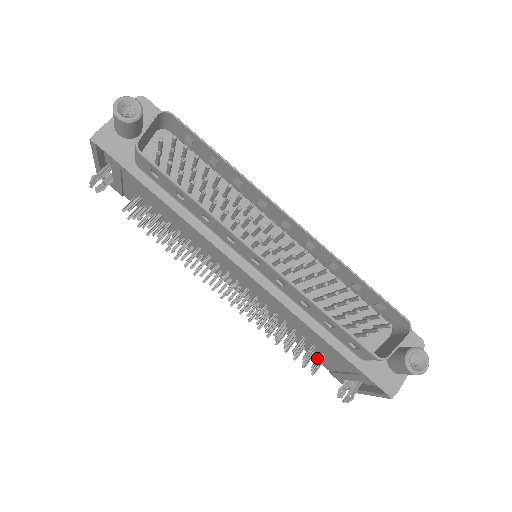
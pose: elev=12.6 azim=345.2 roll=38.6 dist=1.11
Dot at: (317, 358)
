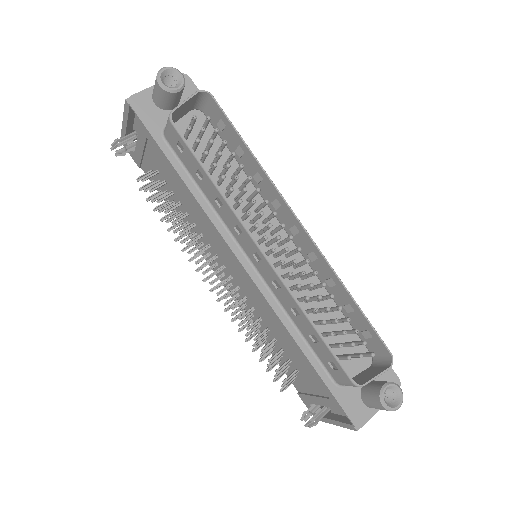
Dot at: (291, 373)
